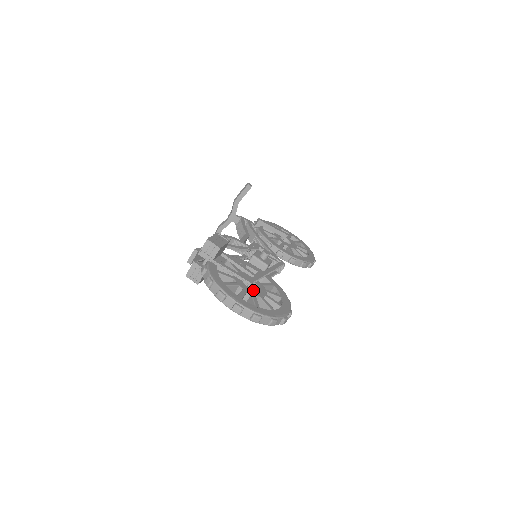
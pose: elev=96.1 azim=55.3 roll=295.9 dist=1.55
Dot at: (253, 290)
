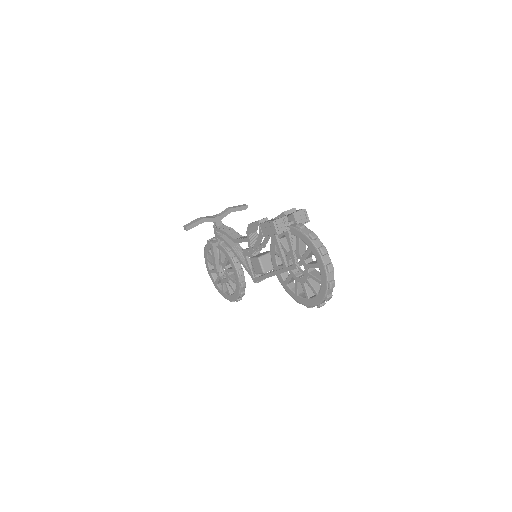
Dot at: occluded
